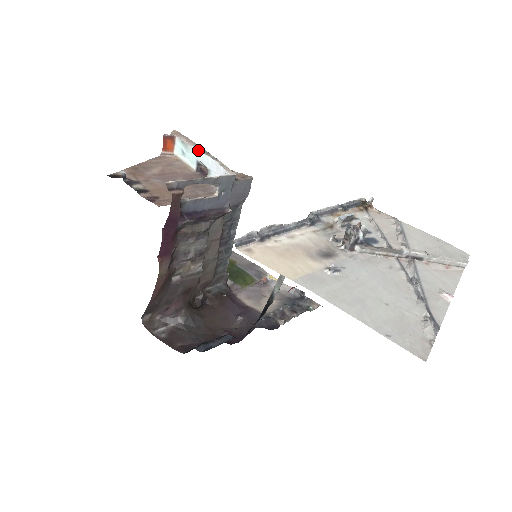
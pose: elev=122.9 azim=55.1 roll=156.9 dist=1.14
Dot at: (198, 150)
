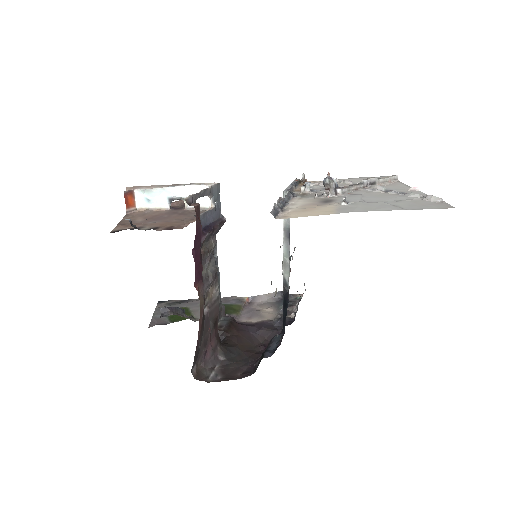
Dot at: (166, 187)
